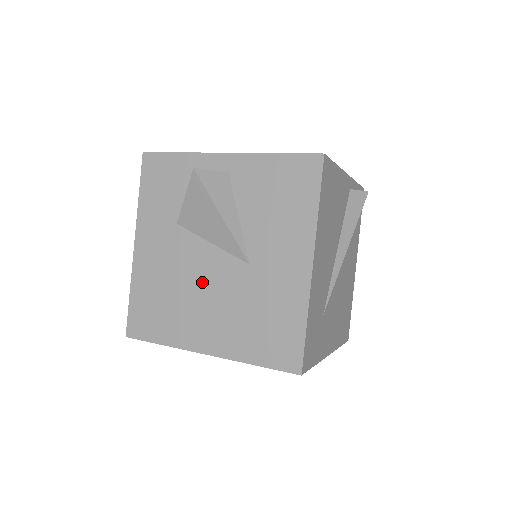
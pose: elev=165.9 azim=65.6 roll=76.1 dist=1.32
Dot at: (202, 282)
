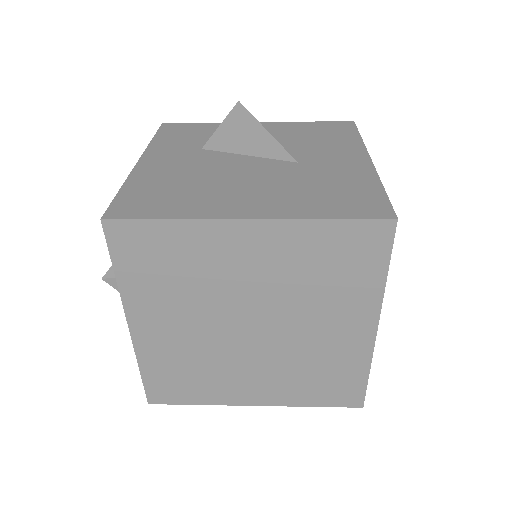
Dot at: (237, 174)
